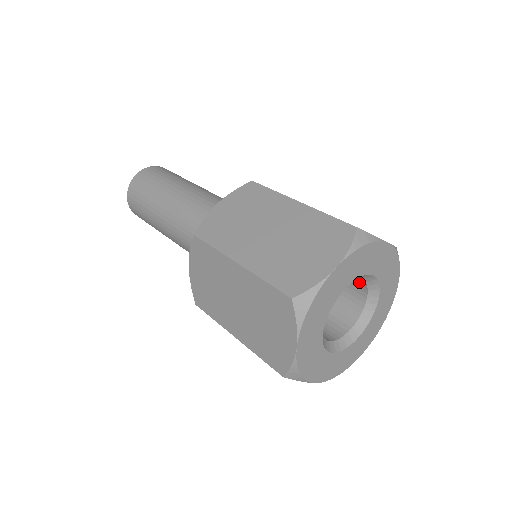
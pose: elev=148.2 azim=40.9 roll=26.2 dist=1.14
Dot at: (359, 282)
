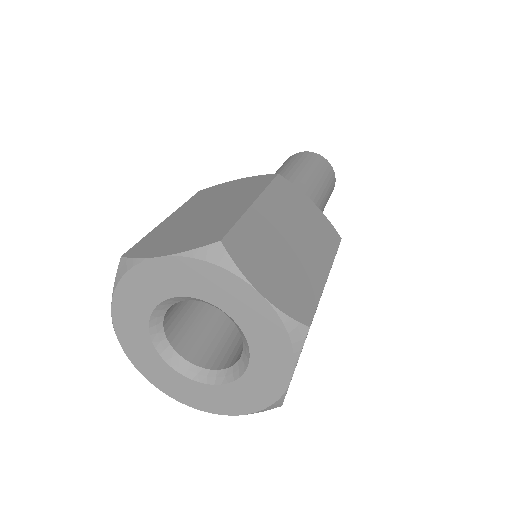
Dot at: occluded
